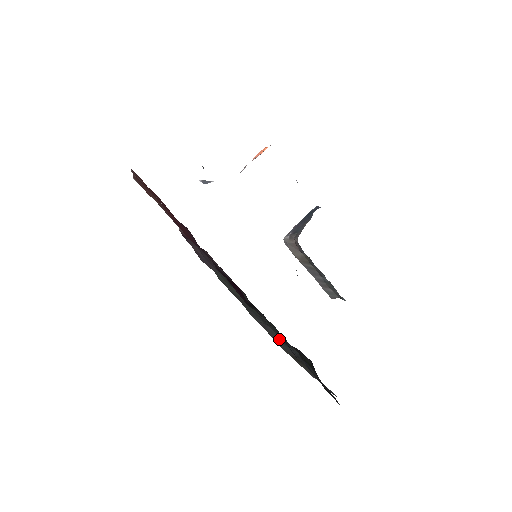
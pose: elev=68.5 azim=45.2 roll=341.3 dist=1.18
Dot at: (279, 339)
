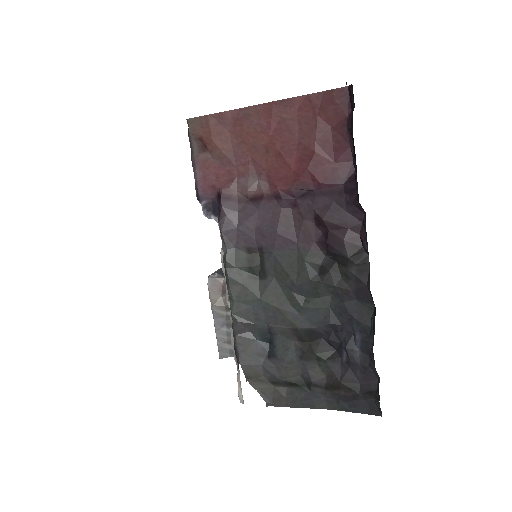
Dot at: (253, 349)
